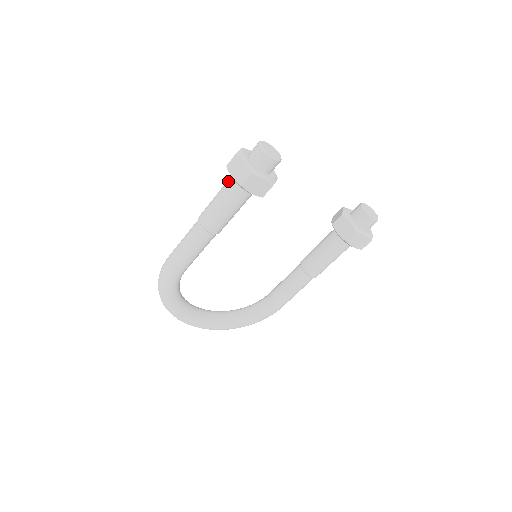
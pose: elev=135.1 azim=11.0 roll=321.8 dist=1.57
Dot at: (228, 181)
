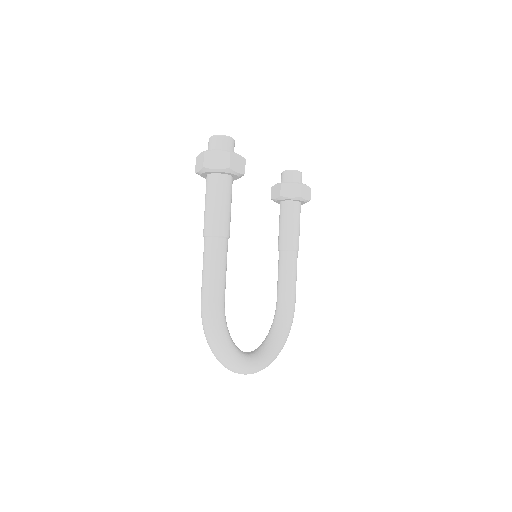
Dot at: (209, 183)
